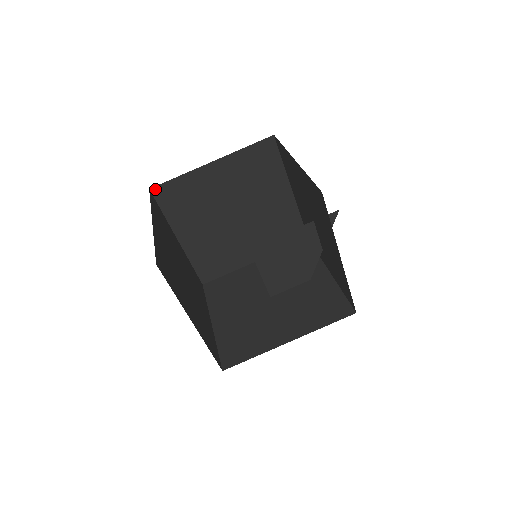
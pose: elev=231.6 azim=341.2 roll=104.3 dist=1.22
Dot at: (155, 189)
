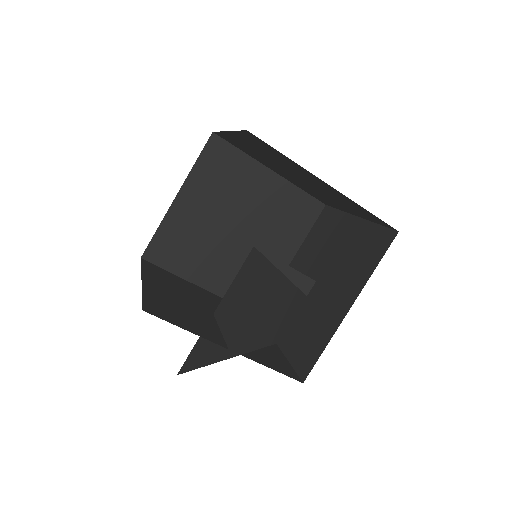
Dot at: (216, 137)
